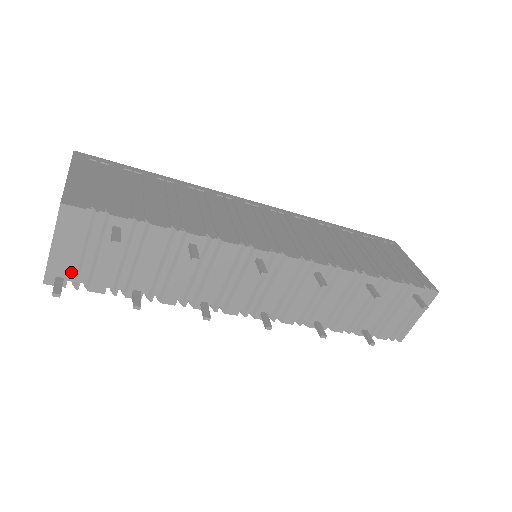
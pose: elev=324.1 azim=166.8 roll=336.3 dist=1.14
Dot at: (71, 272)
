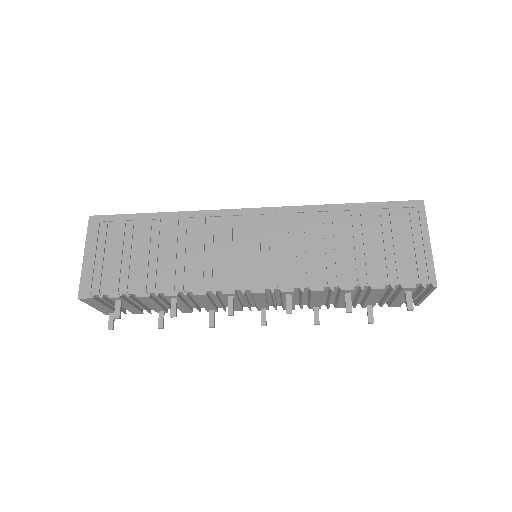
Dot at: occluded
